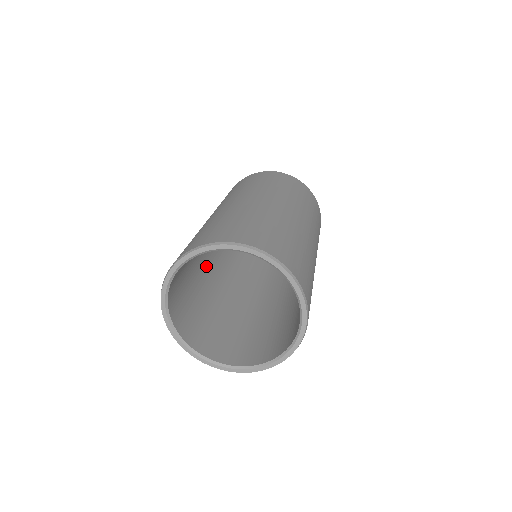
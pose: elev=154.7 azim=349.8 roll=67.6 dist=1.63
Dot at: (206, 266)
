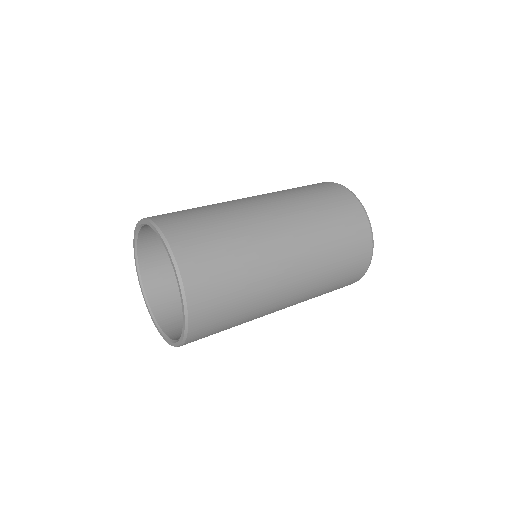
Dot at: occluded
